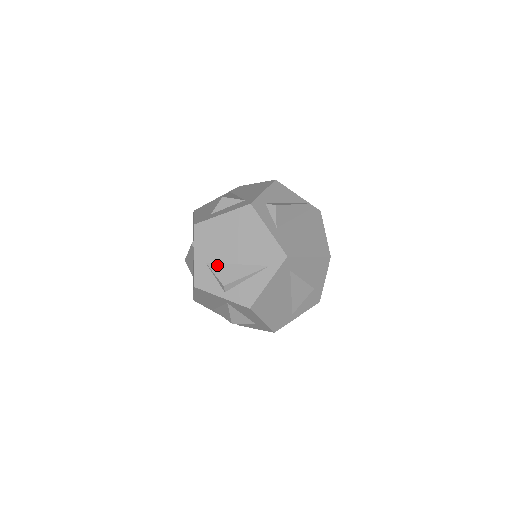
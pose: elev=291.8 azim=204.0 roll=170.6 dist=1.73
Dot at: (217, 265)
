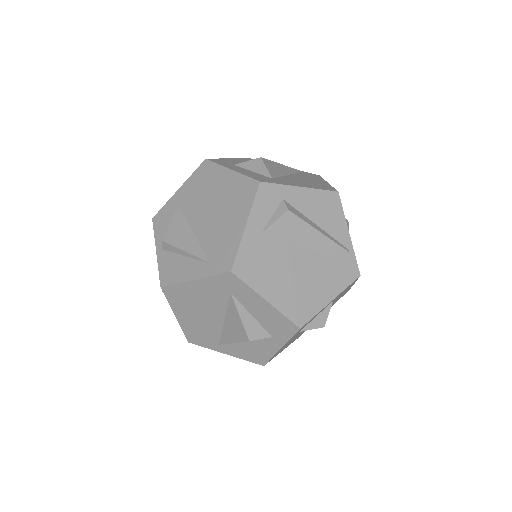
Dot at: (182, 216)
